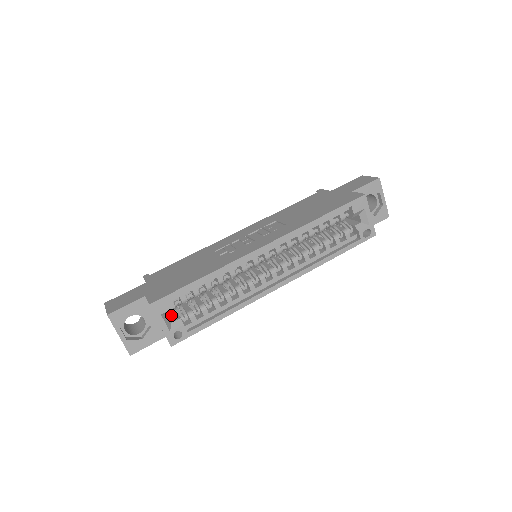
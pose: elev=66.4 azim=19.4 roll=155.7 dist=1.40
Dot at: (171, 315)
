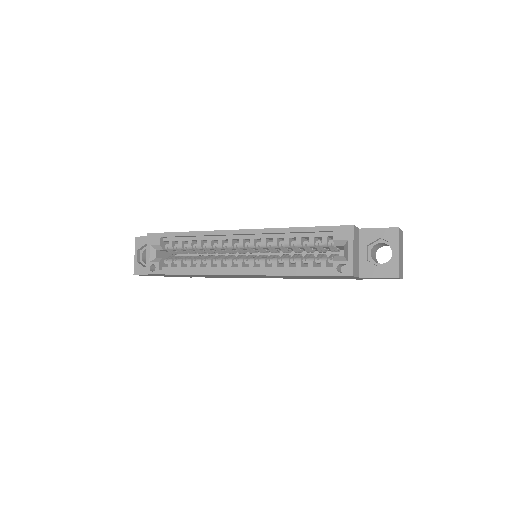
Dot at: occluded
